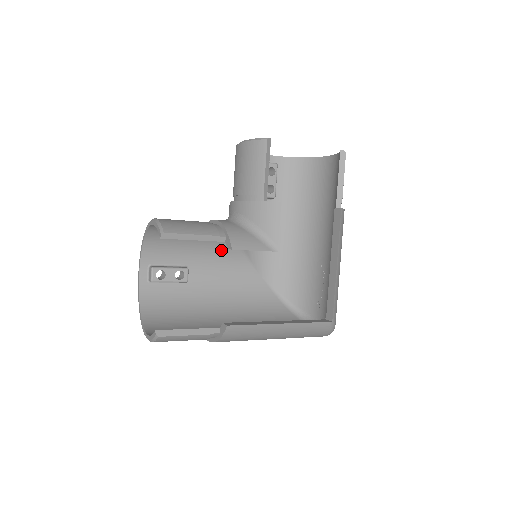
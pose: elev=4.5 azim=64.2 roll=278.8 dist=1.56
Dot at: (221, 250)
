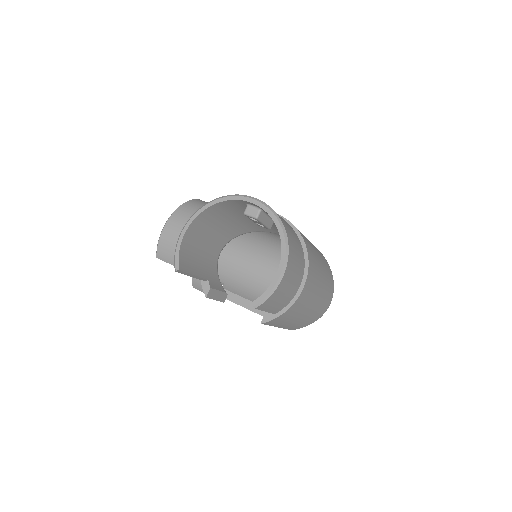
Dot at: occluded
